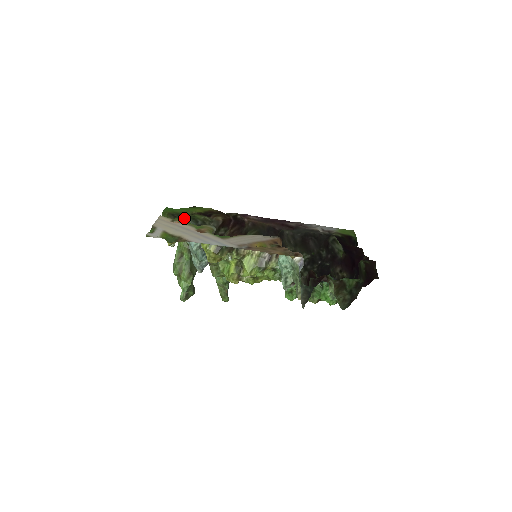
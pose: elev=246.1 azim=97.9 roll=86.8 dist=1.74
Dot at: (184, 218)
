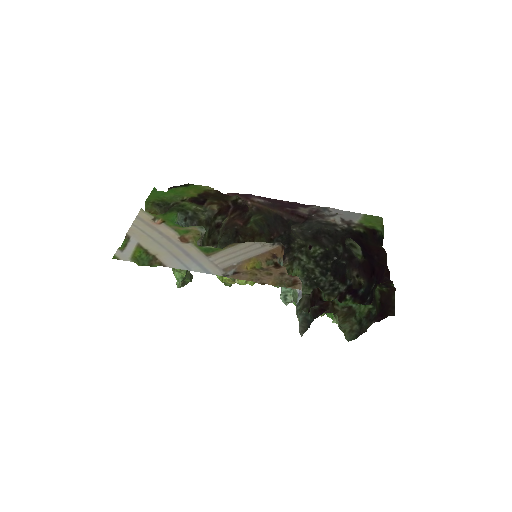
Dot at: (169, 212)
